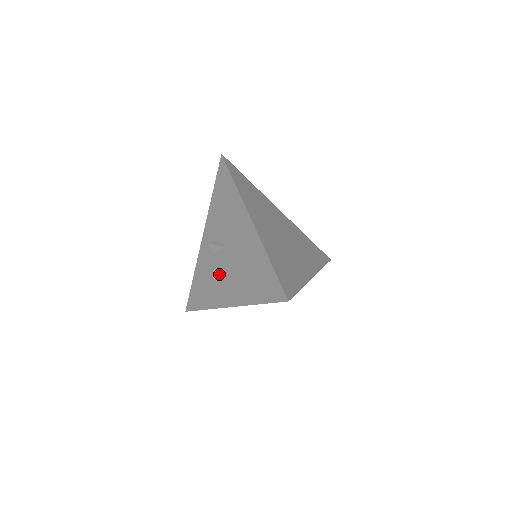
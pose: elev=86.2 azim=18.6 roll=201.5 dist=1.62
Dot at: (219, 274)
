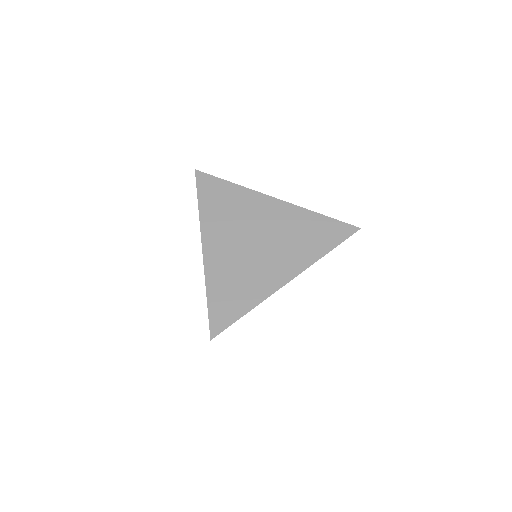
Dot at: occluded
